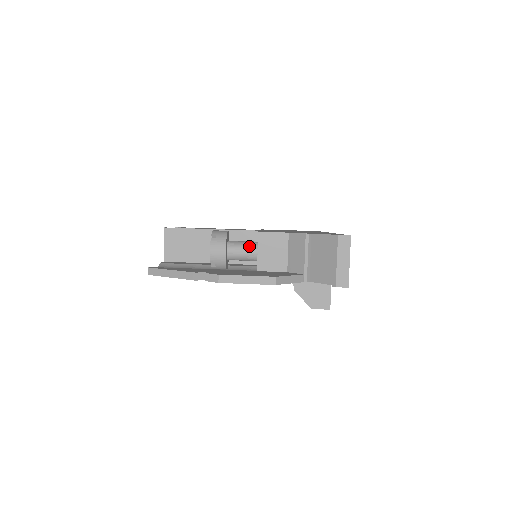
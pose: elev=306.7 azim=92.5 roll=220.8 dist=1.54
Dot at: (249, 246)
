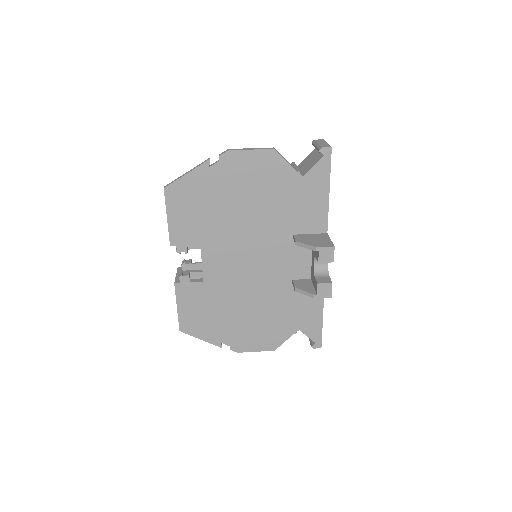
Dot at: occluded
